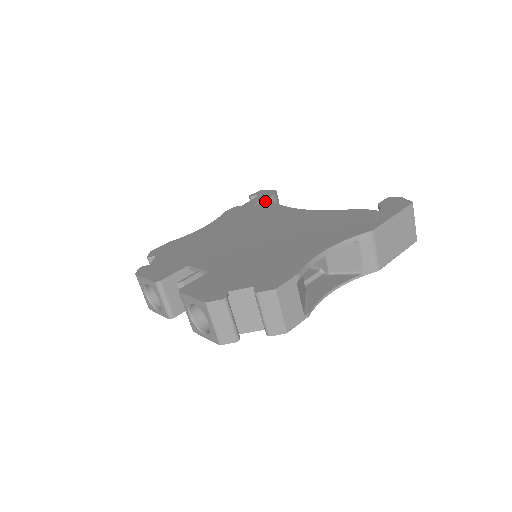
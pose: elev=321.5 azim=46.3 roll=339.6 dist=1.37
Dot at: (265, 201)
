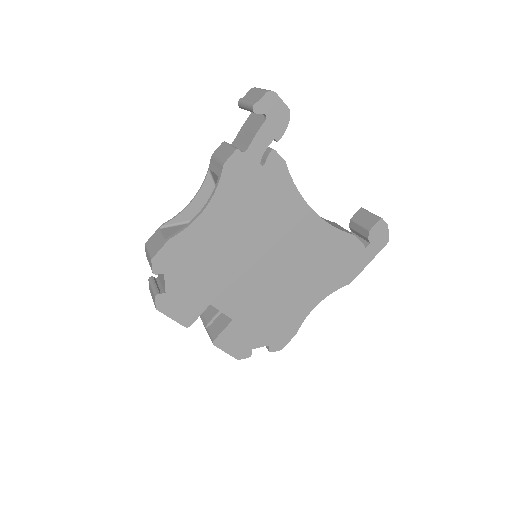
Dot at: (276, 154)
